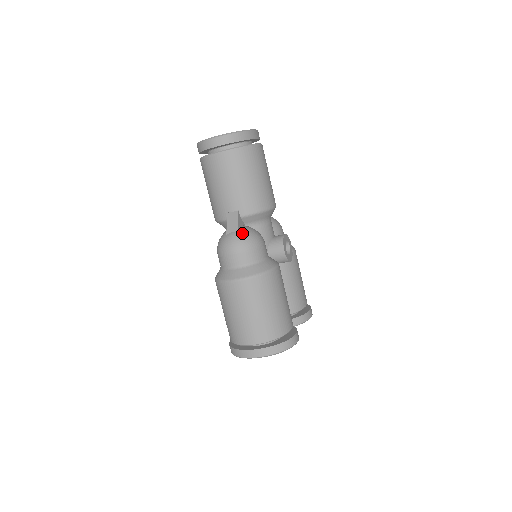
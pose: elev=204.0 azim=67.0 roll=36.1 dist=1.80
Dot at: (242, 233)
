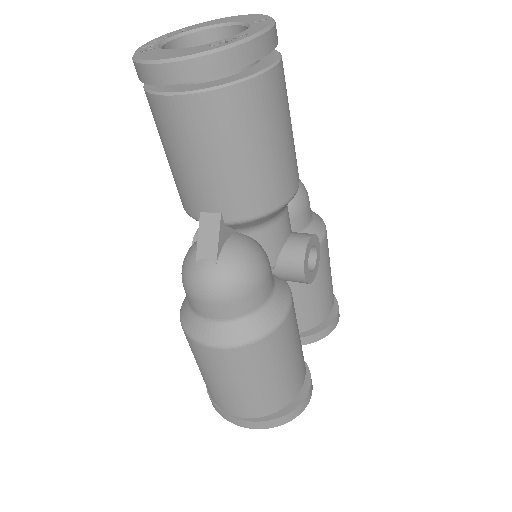
Dot at: (225, 266)
